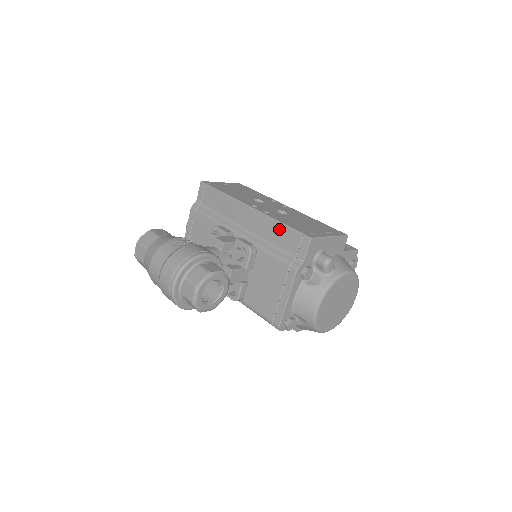
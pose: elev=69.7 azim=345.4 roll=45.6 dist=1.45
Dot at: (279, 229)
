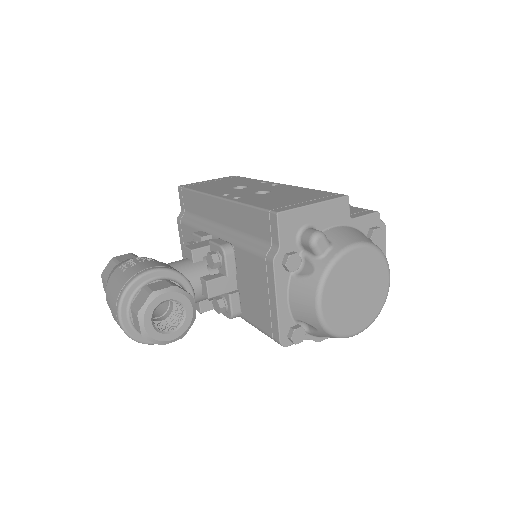
Dot at: (247, 214)
